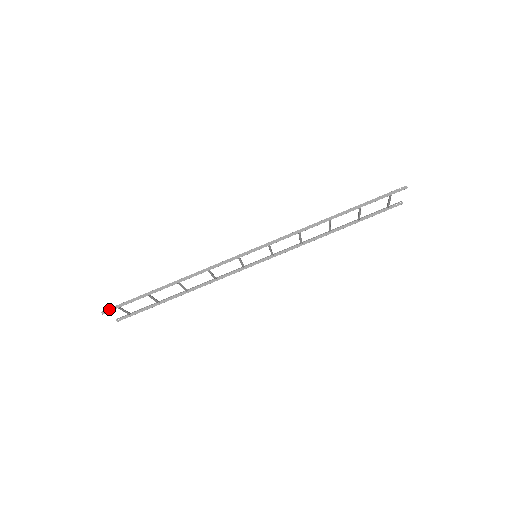
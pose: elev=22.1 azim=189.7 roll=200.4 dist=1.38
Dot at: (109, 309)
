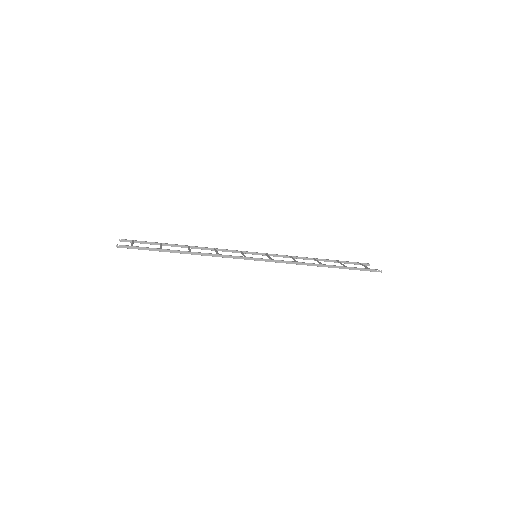
Dot at: (124, 246)
